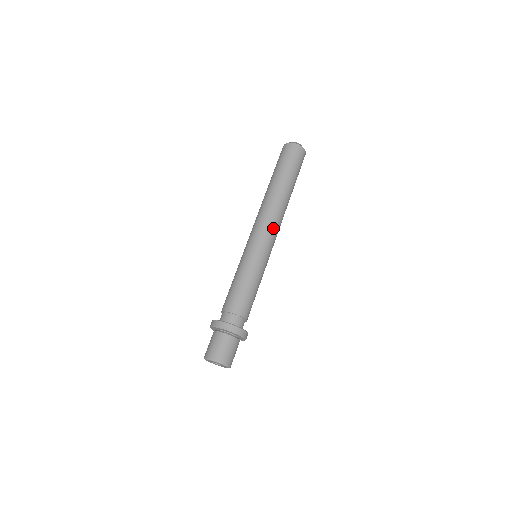
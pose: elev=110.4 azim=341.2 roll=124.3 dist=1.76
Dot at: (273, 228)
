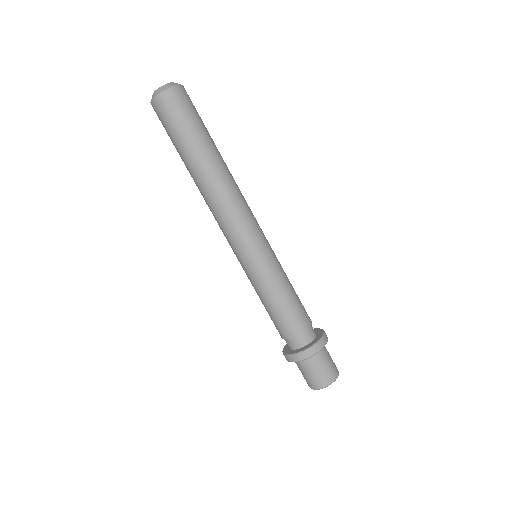
Dot at: occluded
